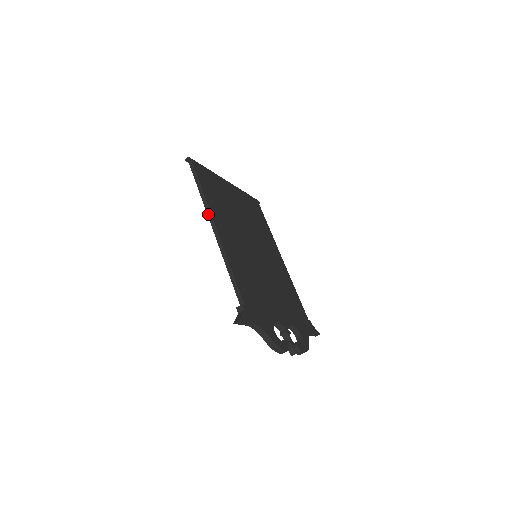
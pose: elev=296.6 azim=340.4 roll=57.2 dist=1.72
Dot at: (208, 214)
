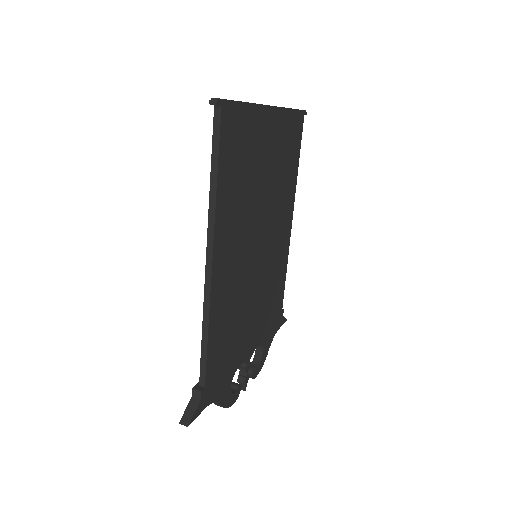
Dot at: (209, 231)
